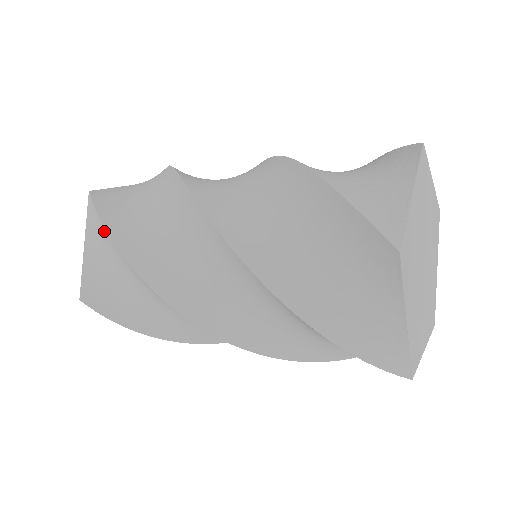
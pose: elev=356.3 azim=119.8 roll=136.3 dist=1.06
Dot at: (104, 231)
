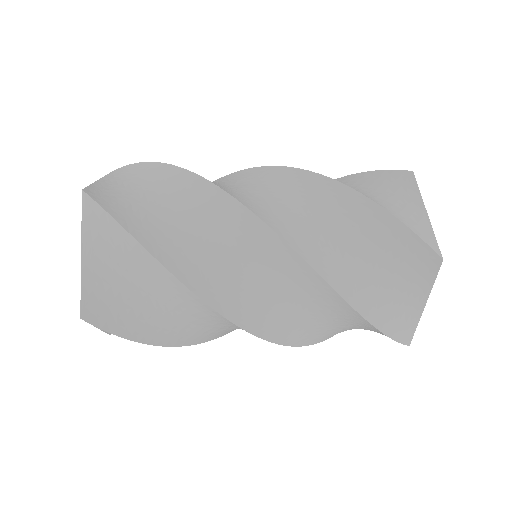
Dot at: (145, 165)
